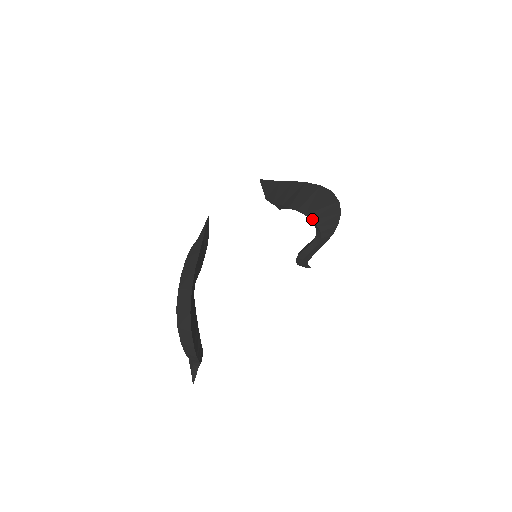
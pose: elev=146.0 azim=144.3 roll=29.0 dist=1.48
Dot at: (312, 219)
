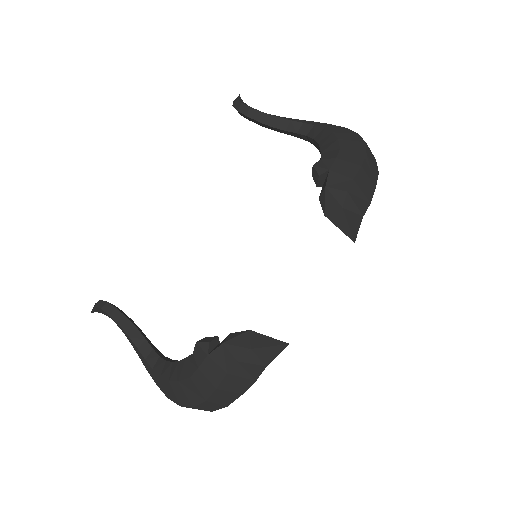
Dot at: occluded
